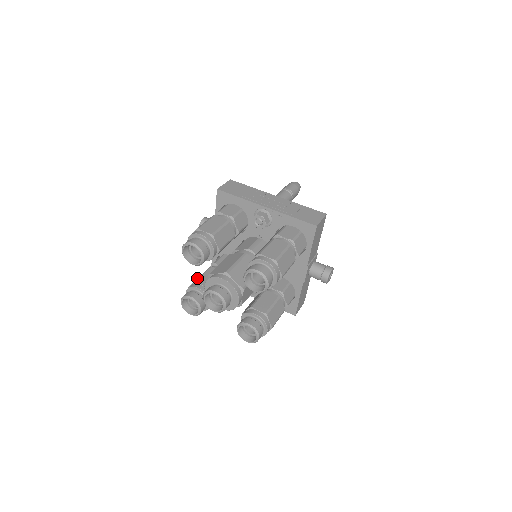
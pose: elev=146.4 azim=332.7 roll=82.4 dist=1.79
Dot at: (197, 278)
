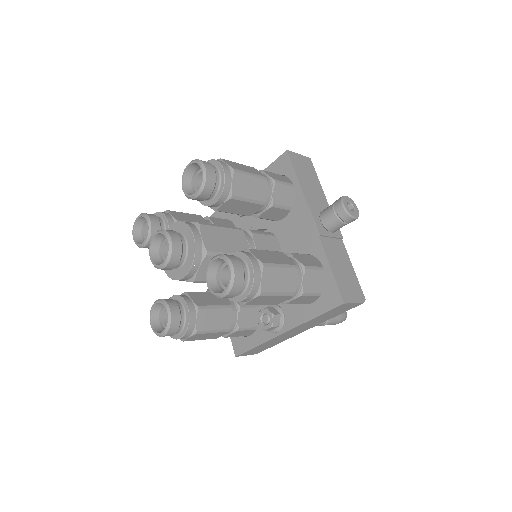
Dot at: occluded
